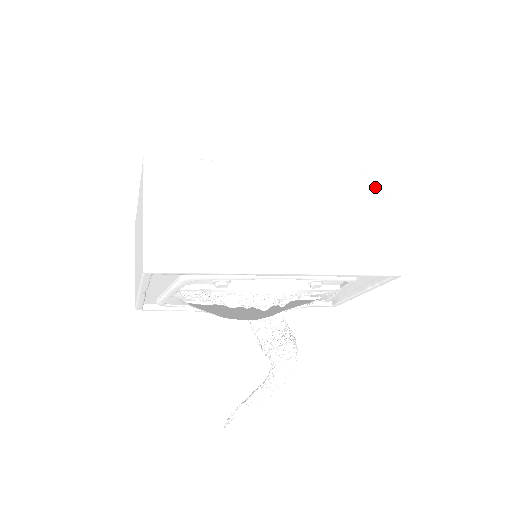
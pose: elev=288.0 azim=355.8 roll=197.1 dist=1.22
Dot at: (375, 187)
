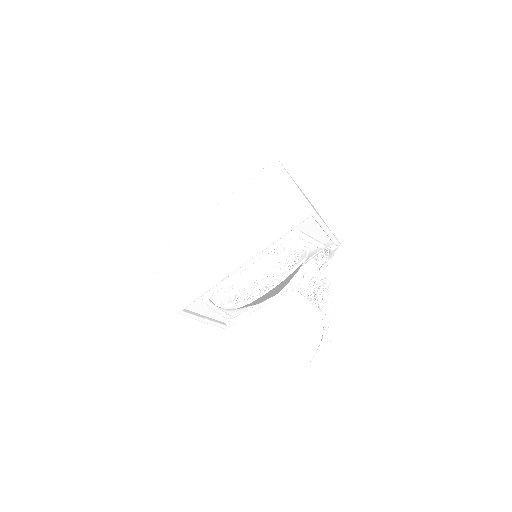
Dot at: (273, 171)
